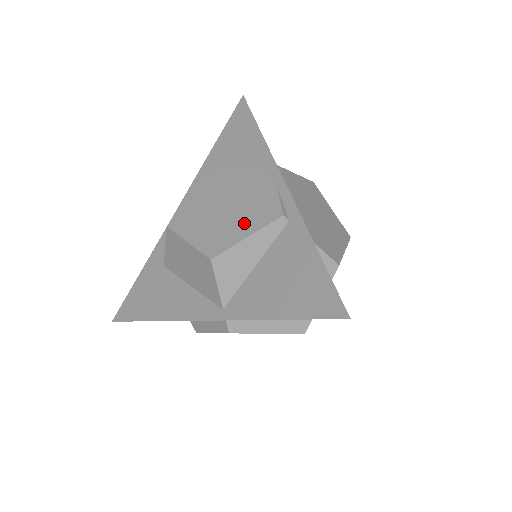
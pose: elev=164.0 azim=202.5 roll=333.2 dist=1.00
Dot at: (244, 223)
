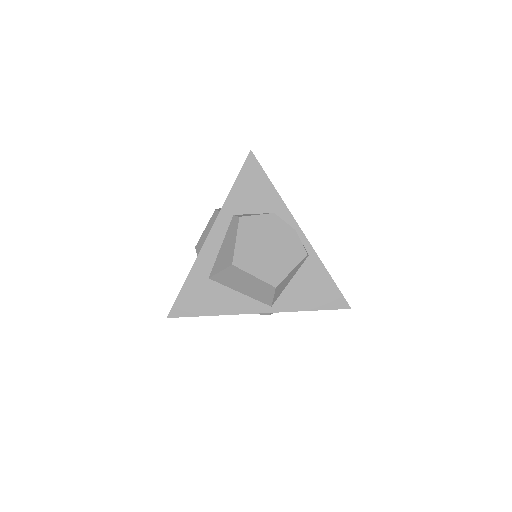
Dot at: (286, 261)
